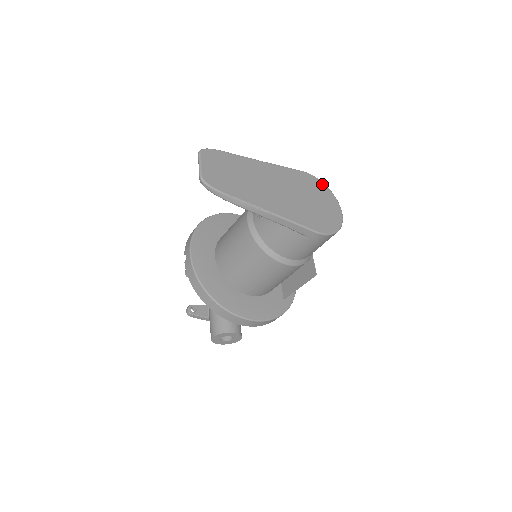
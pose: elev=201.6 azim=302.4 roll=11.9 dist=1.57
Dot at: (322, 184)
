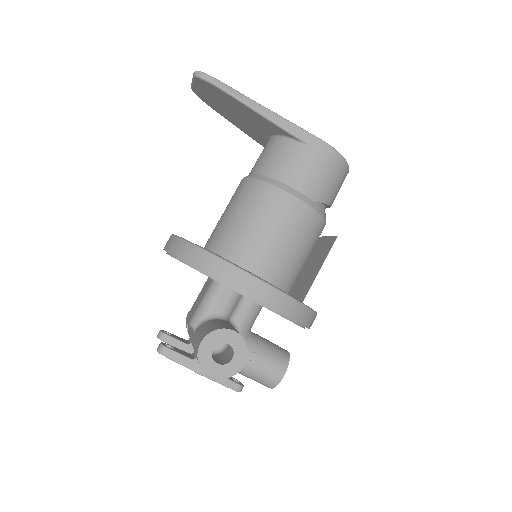
Dot at: occluded
